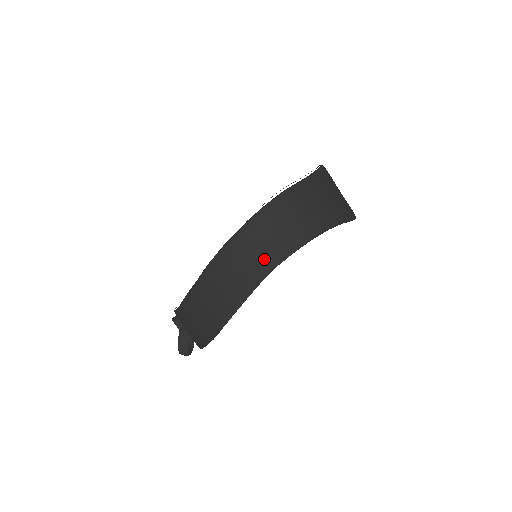
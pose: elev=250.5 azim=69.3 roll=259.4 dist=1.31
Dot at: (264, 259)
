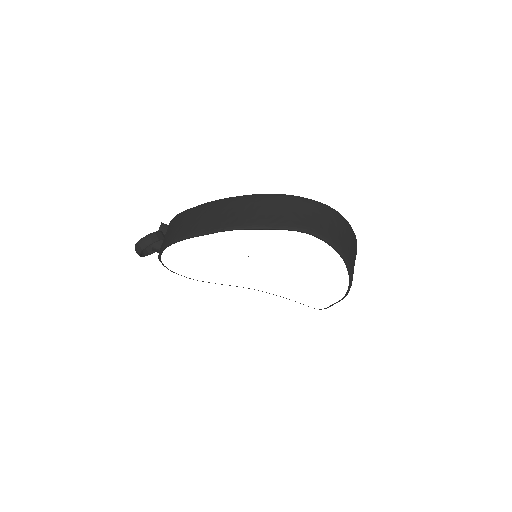
Dot at: (303, 222)
